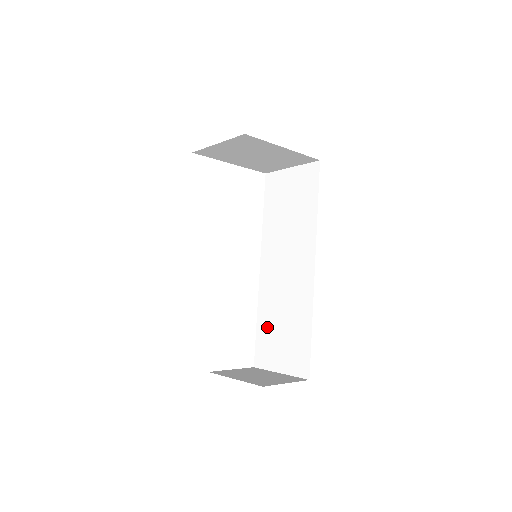
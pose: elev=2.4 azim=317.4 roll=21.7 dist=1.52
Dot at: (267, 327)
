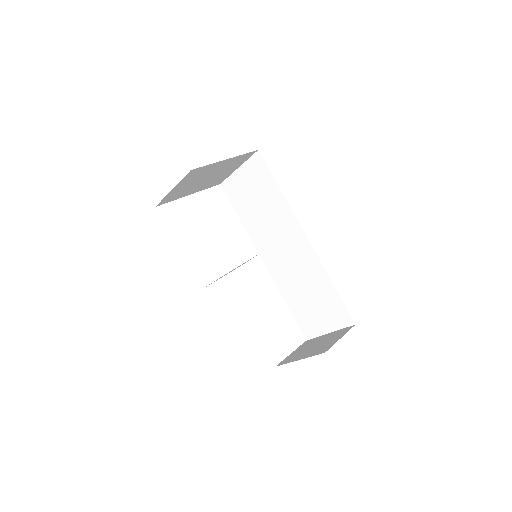
Dot at: (297, 304)
